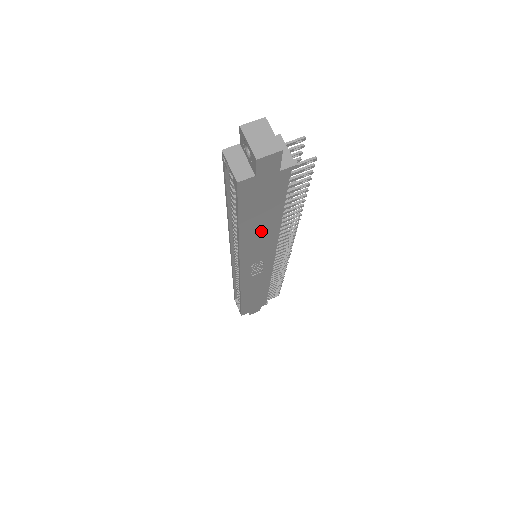
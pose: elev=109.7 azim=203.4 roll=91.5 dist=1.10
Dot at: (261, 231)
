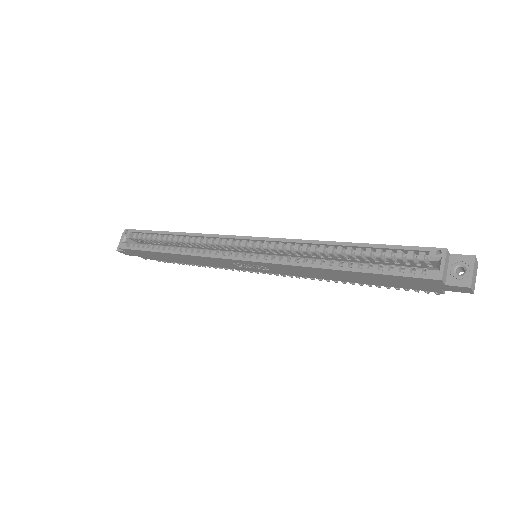
Dot at: (336, 275)
